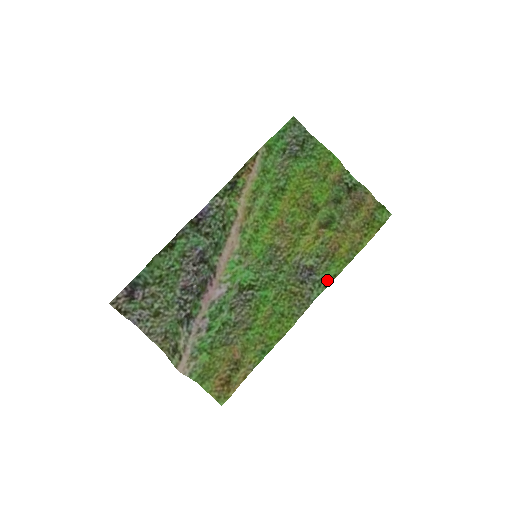
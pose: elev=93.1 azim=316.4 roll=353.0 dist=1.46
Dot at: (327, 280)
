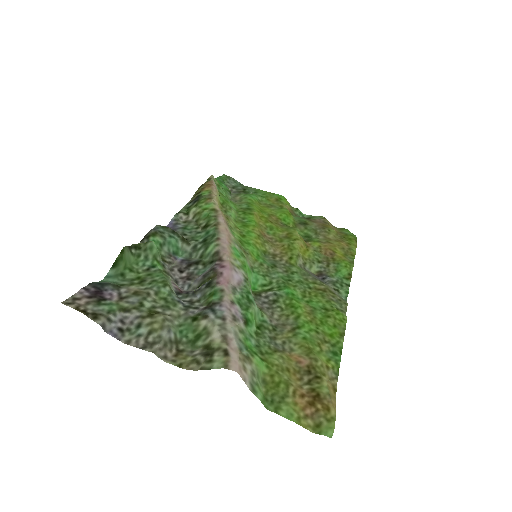
Dot at: (345, 280)
